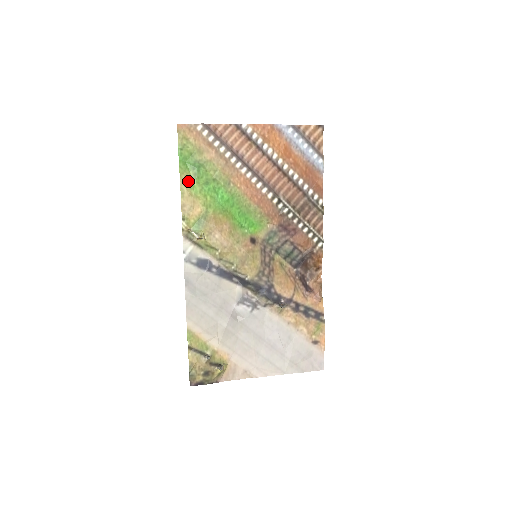
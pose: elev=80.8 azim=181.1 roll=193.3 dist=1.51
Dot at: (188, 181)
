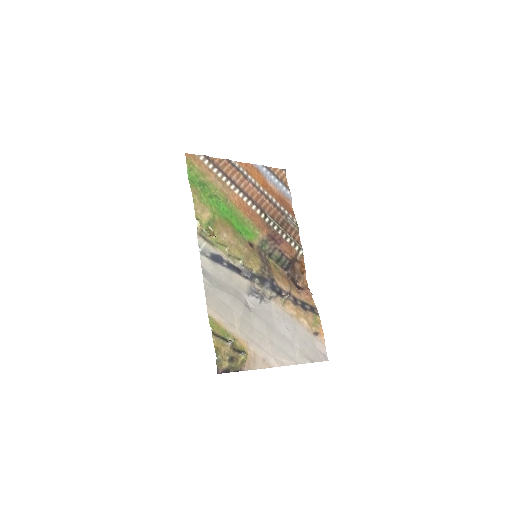
Dot at: (197, 193)
